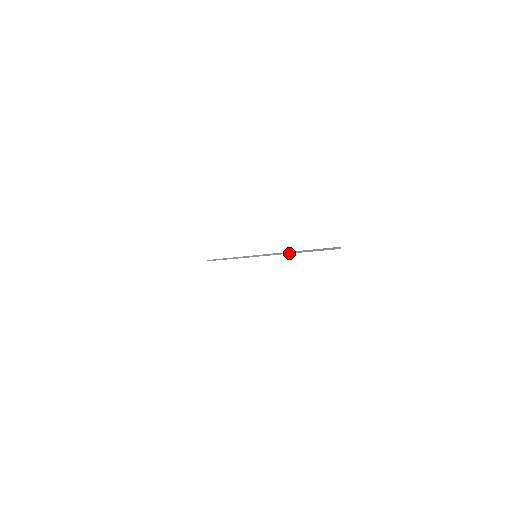
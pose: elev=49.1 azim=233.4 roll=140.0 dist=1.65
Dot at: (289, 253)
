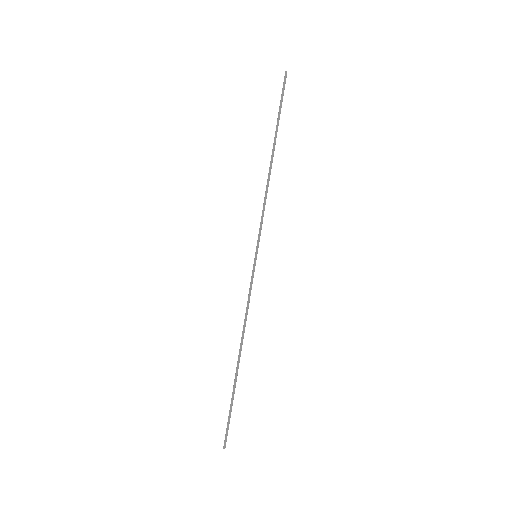
Dot at: (240, 347)
